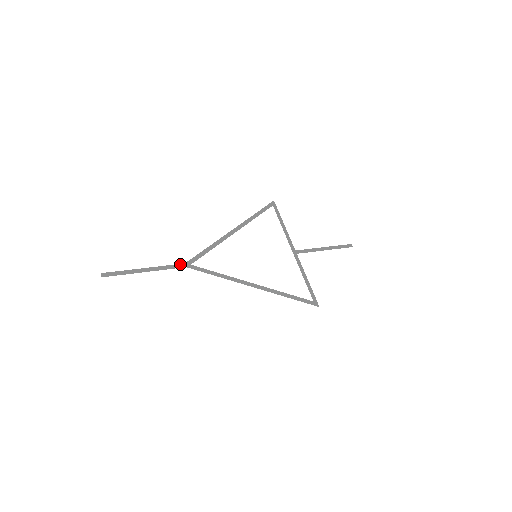
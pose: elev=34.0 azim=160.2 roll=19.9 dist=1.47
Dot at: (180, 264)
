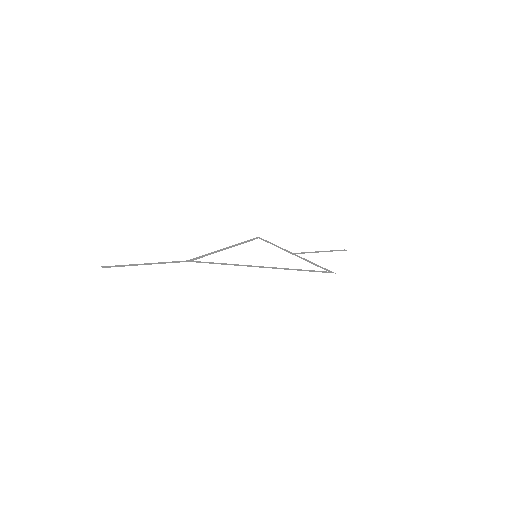
Dot at: (182, 261)
